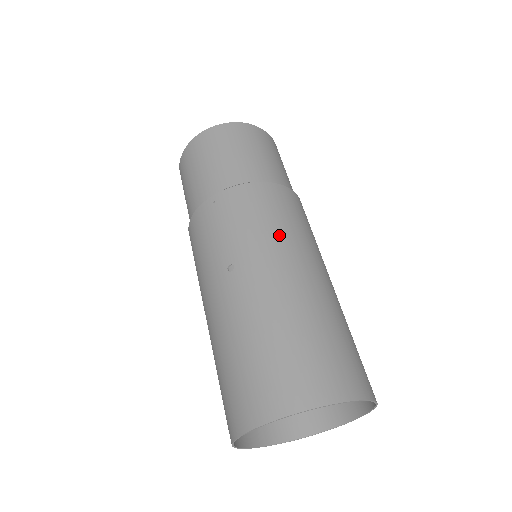
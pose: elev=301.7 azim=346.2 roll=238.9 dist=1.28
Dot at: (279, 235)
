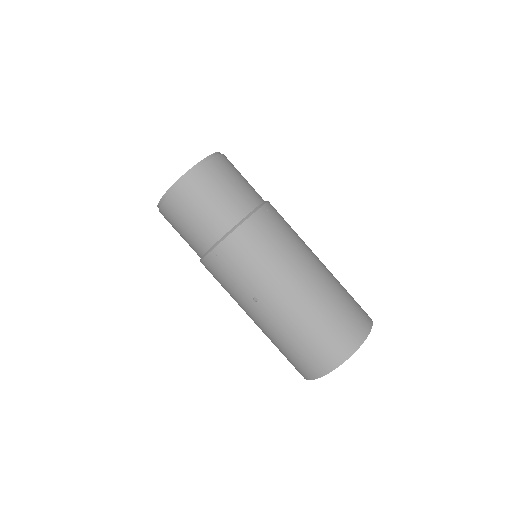
Dot at: (274, 264)
